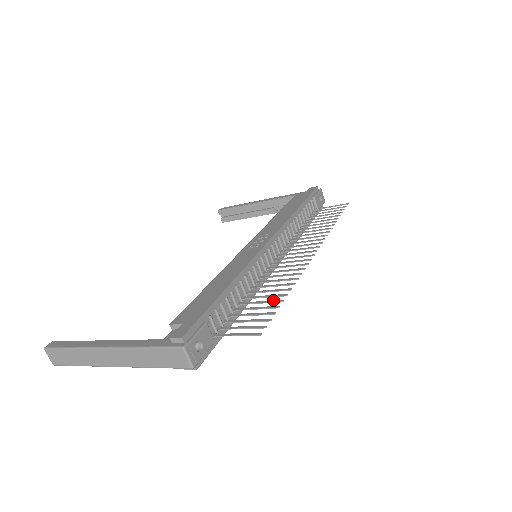
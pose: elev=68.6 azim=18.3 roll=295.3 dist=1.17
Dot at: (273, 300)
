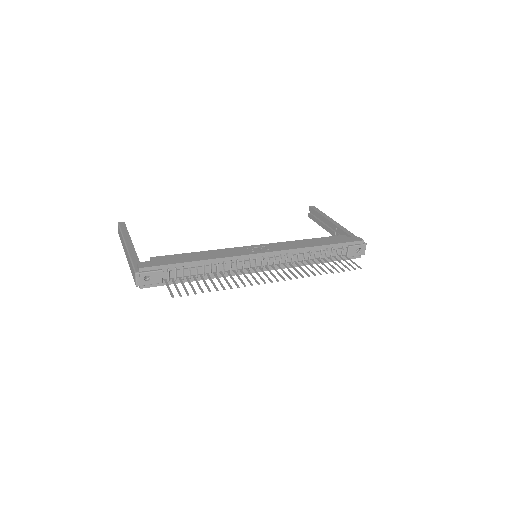
Dot at: occluded
